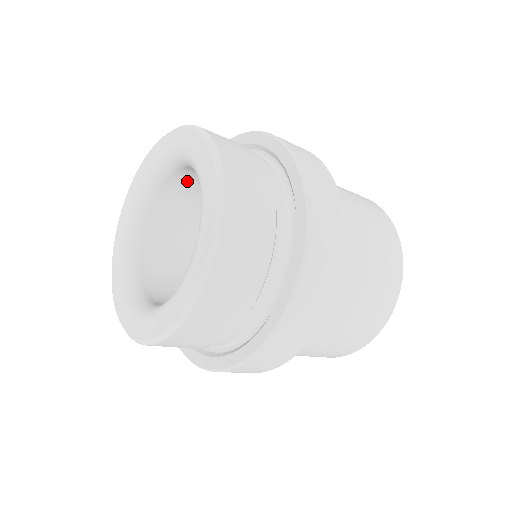
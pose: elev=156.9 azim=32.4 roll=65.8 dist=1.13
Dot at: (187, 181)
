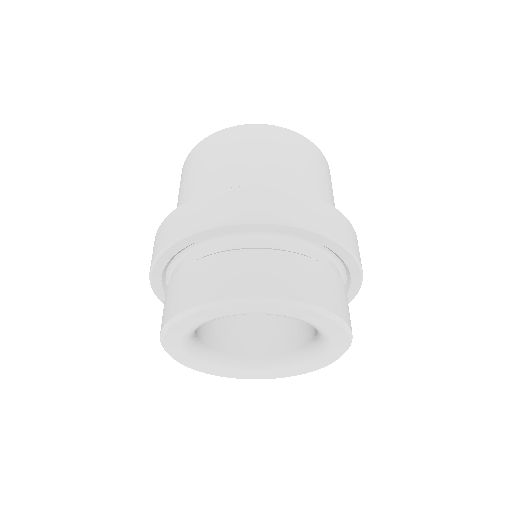
Dot at: occluded
